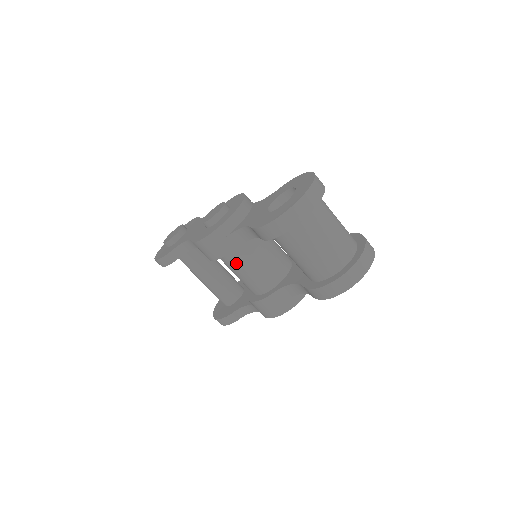
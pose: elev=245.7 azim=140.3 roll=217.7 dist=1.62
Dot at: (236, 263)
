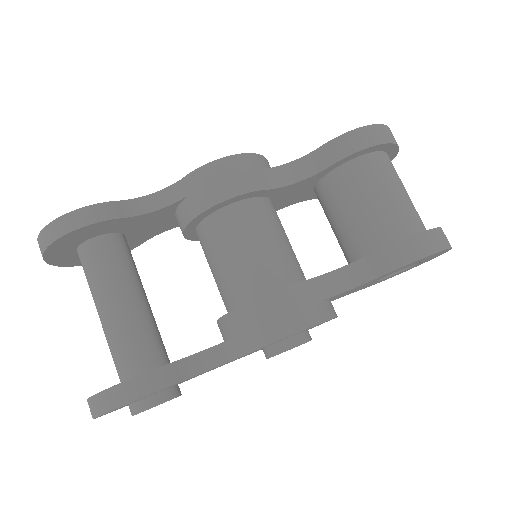
Dot at: (253, 222)
